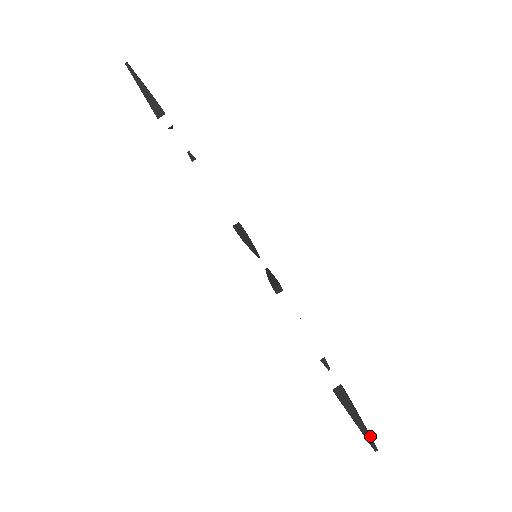
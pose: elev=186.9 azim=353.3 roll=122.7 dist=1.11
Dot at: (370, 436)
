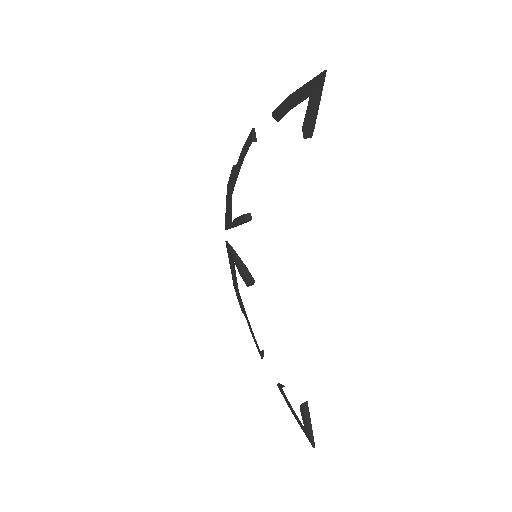
Dot at: (313, 438)
